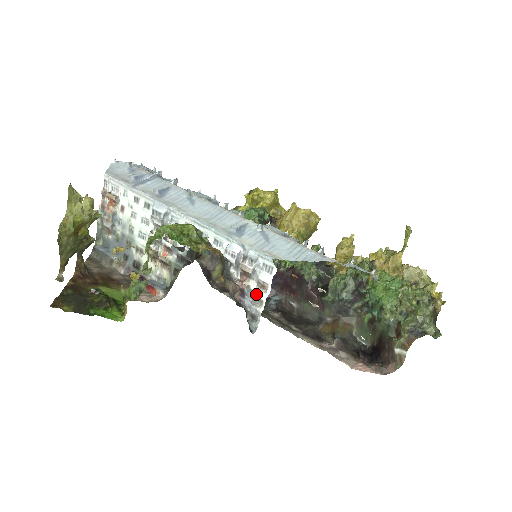
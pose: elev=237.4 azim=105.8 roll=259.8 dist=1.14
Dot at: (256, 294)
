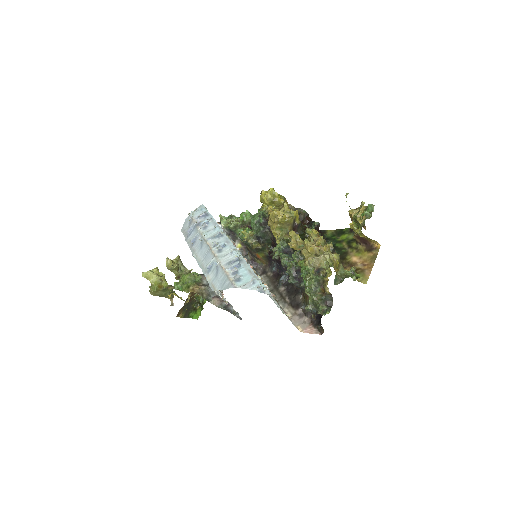
Dot at: occluded
